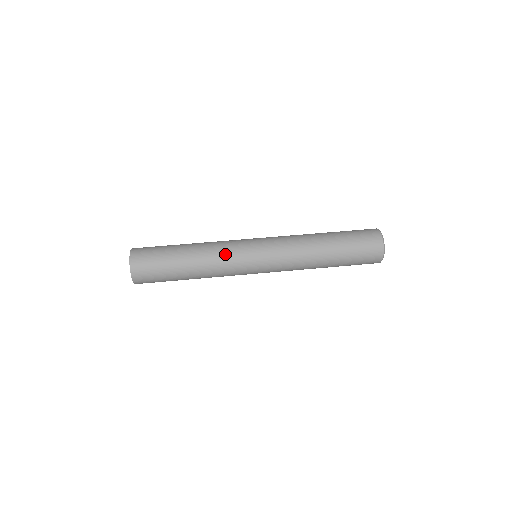
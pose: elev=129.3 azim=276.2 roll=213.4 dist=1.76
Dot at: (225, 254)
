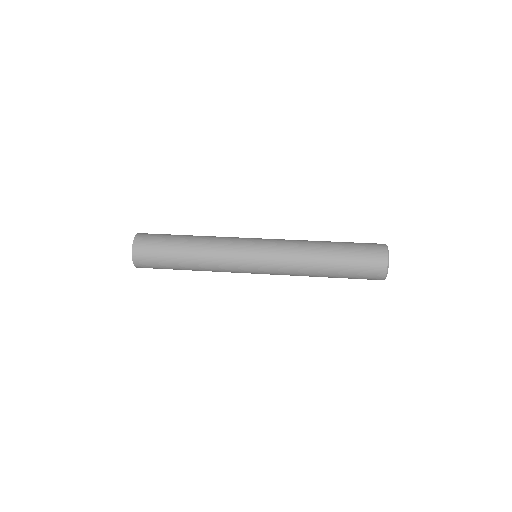
Dot at: (223, 252)
